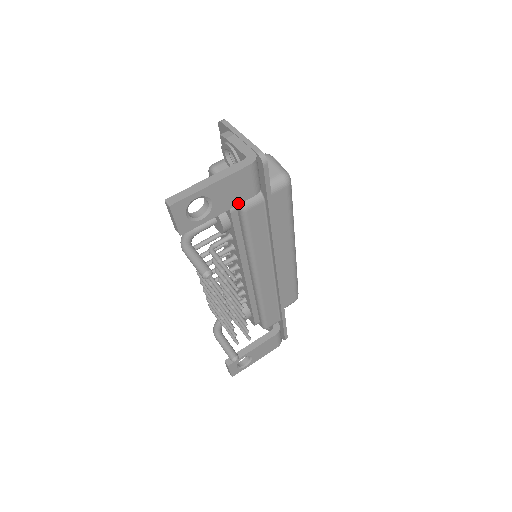
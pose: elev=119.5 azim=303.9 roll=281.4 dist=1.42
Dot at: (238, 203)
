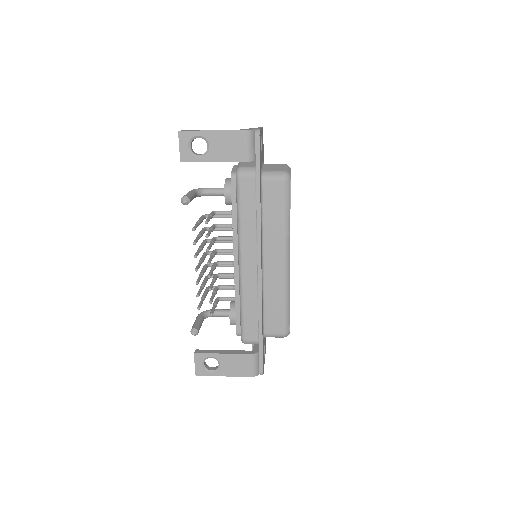
Dot at: (230, 160)
